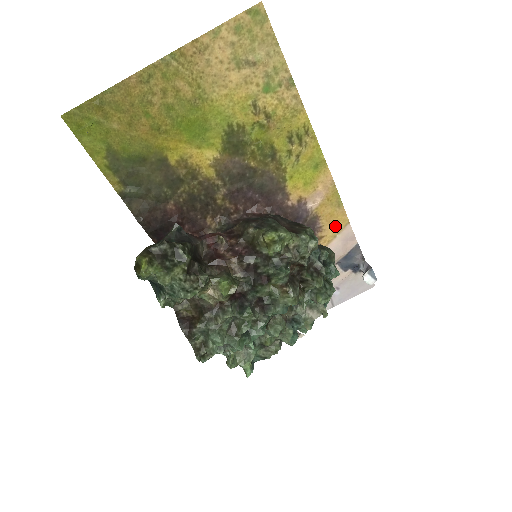
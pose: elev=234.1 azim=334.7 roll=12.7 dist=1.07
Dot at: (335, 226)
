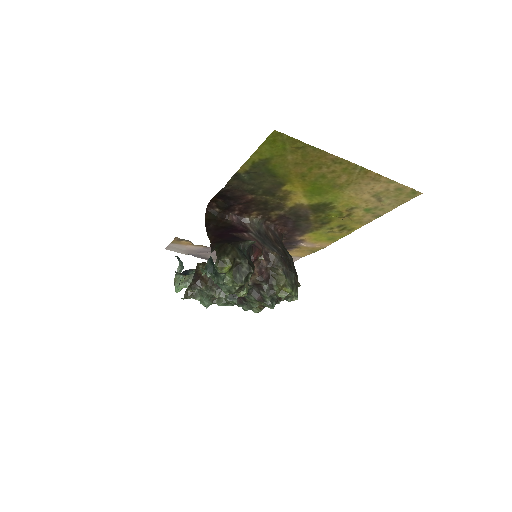
Dot at: (296, 254)
